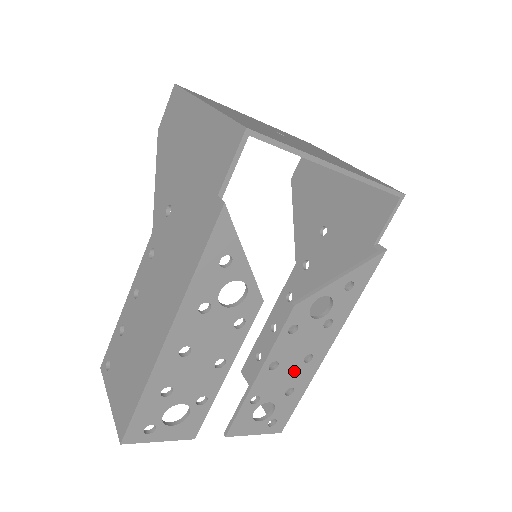
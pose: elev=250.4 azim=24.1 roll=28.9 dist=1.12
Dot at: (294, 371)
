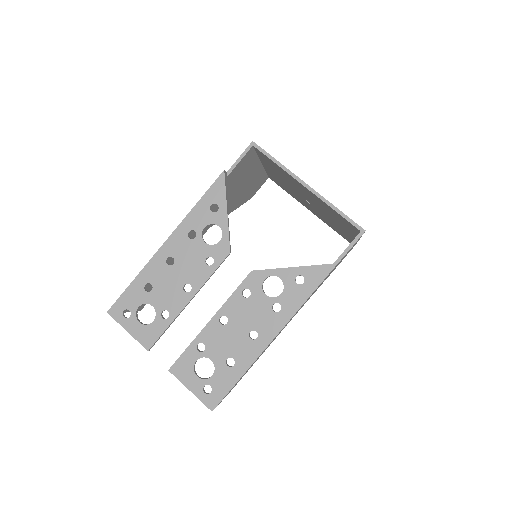
Dot at: (239, 340)
